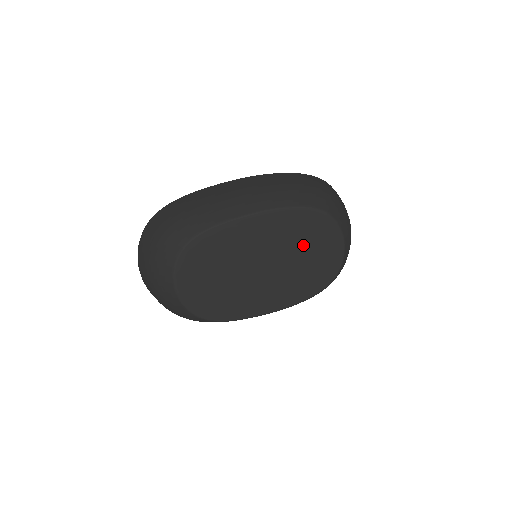
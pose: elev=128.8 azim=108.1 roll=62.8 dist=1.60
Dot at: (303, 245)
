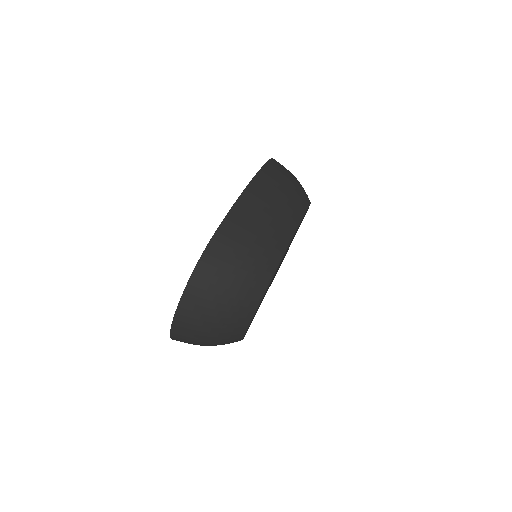
Dot at: occluded
